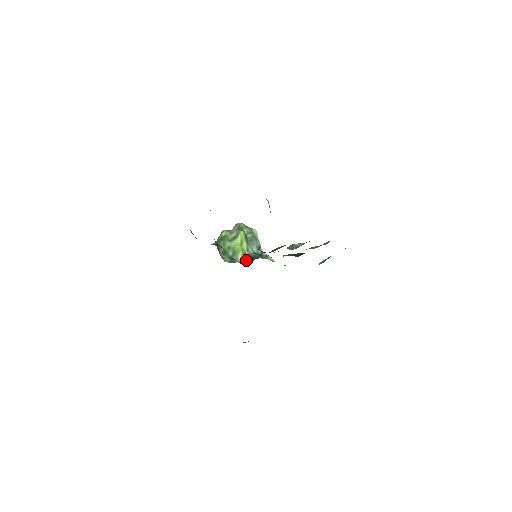
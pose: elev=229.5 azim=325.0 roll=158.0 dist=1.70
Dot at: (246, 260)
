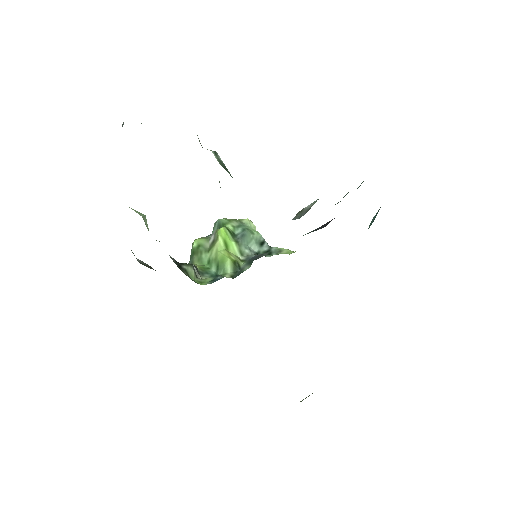
Dot at: (240, 269)
